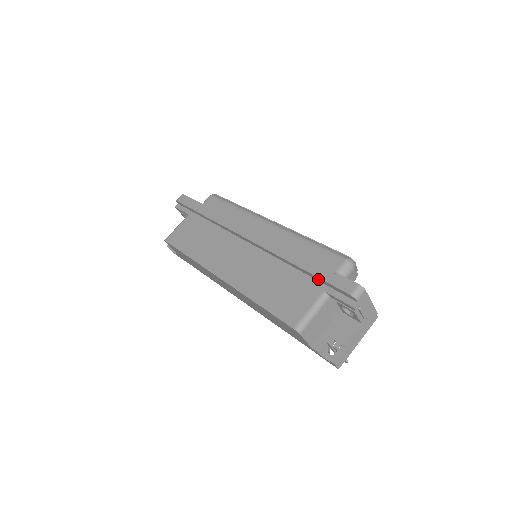
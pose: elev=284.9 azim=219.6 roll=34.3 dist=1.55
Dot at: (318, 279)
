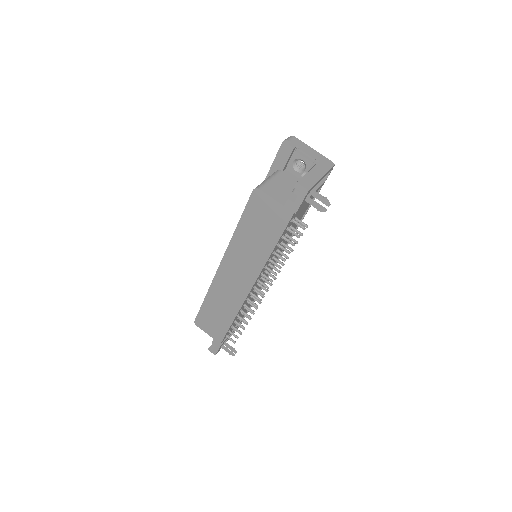
Dot at: occluded
